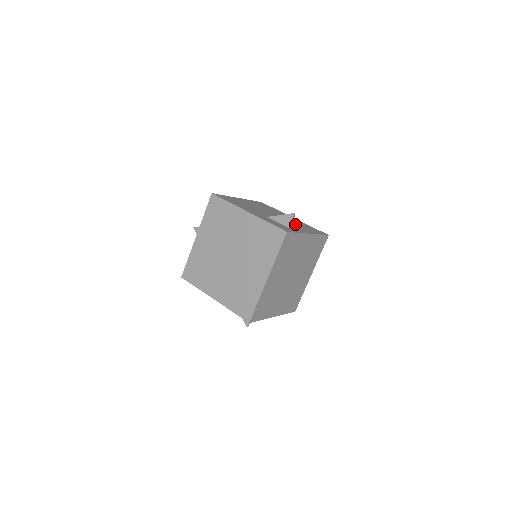
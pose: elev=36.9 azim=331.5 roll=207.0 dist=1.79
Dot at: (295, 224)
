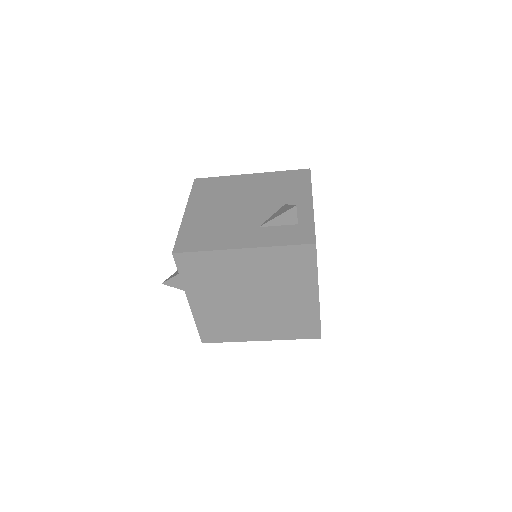
Dot at: (279, 196)
